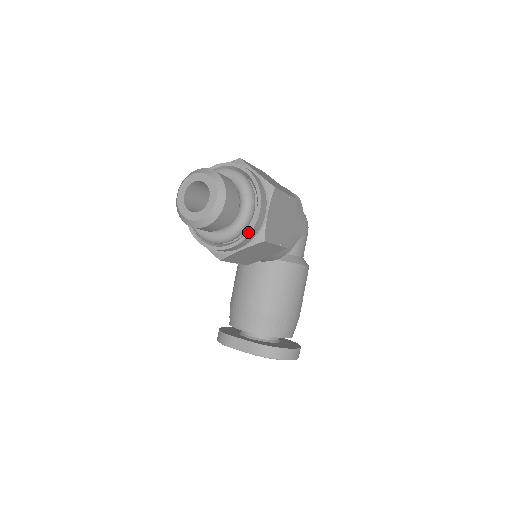
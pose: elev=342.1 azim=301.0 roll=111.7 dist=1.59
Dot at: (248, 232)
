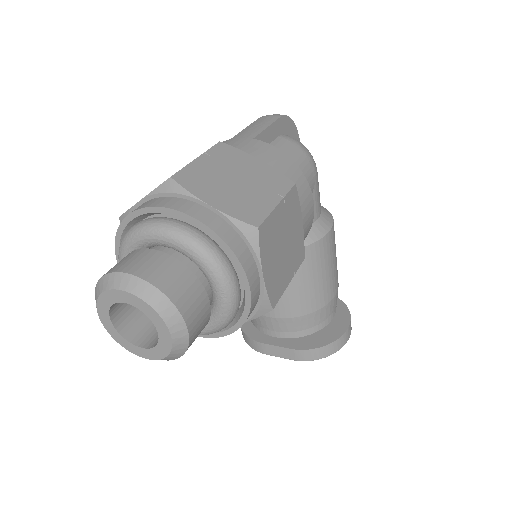
Dot at: (243, 318)
